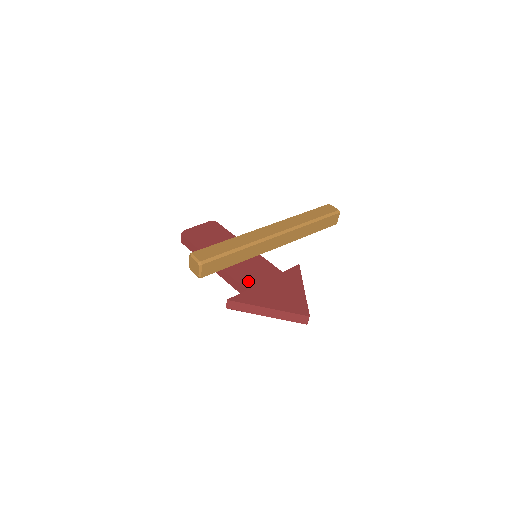
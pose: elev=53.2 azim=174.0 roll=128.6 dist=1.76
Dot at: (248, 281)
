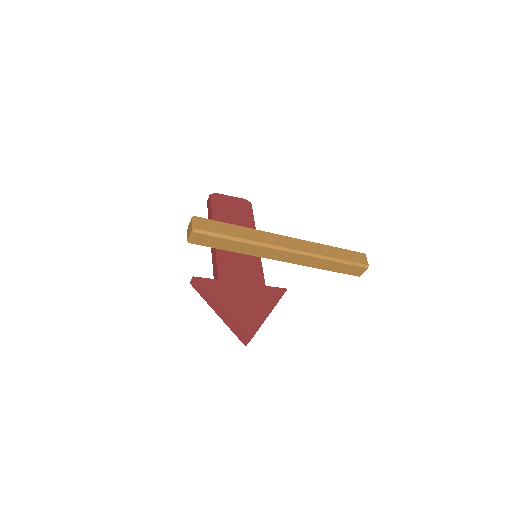
Dot at: (227, 273)
